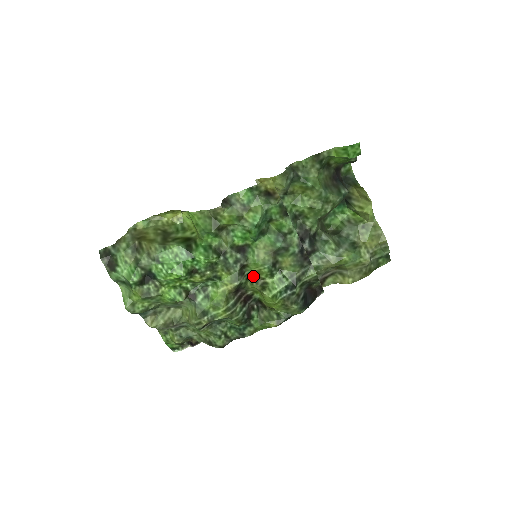
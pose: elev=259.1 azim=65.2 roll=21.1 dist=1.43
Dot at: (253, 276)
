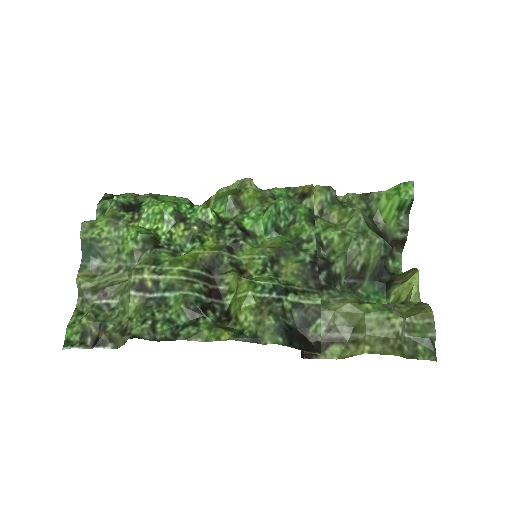
Dot at: (240, 269)
